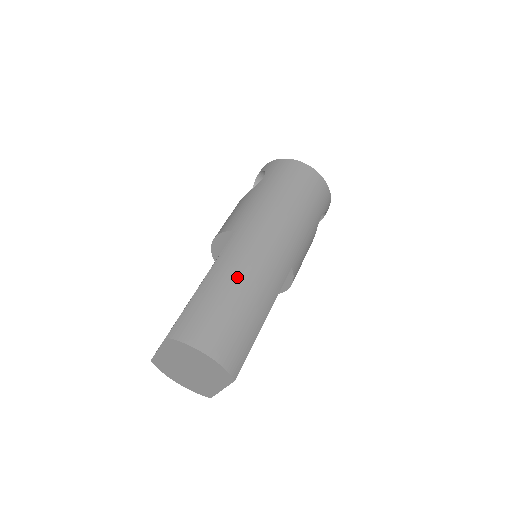
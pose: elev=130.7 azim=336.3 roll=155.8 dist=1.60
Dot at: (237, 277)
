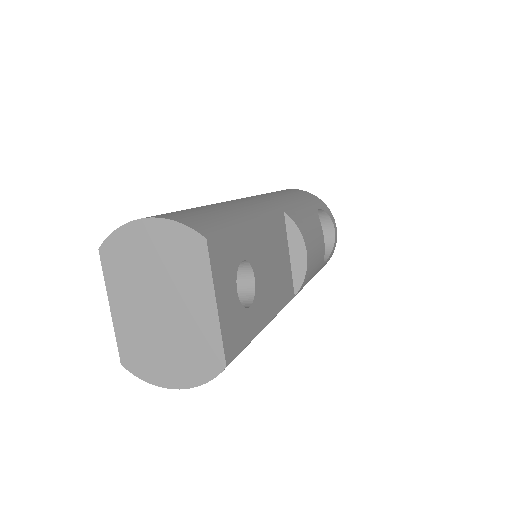
Dot at: occluded
